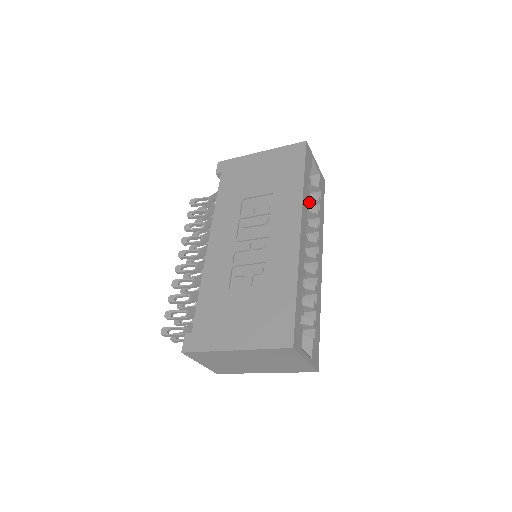
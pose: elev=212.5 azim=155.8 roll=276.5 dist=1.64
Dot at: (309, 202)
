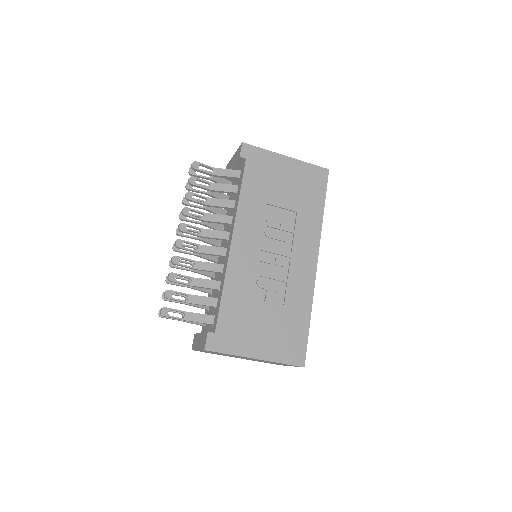
Dot at: occluded
